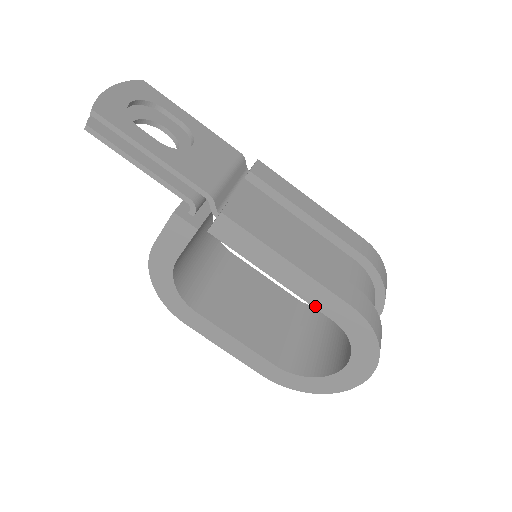
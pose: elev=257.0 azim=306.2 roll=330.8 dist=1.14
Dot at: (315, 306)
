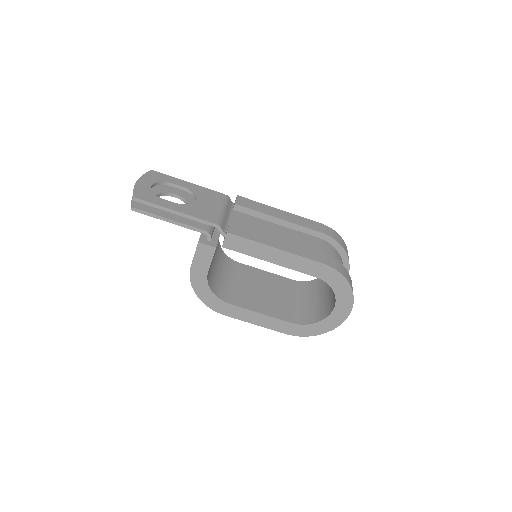
Dot at: (302, 272)
